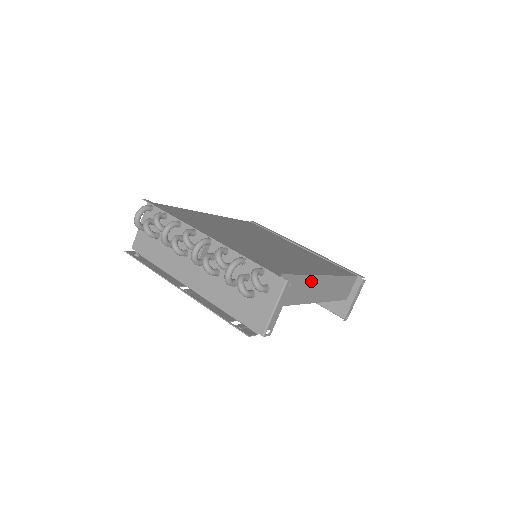
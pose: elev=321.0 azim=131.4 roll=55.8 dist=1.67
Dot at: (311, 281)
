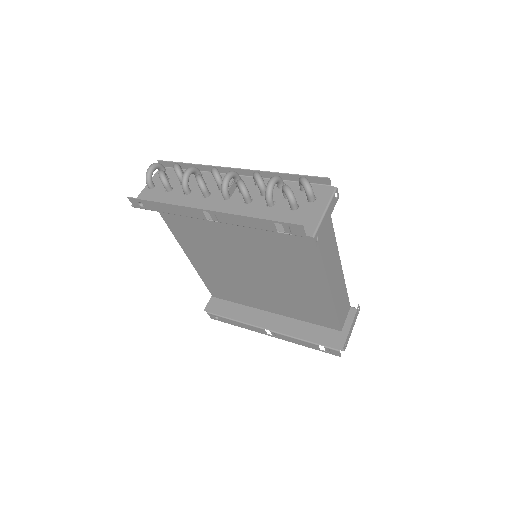
Dot at: (333, 246)
